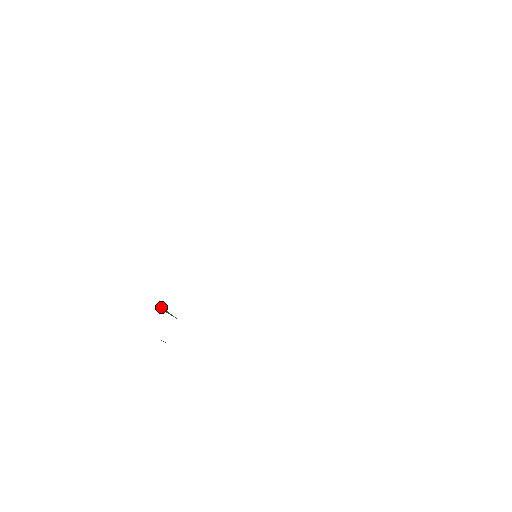
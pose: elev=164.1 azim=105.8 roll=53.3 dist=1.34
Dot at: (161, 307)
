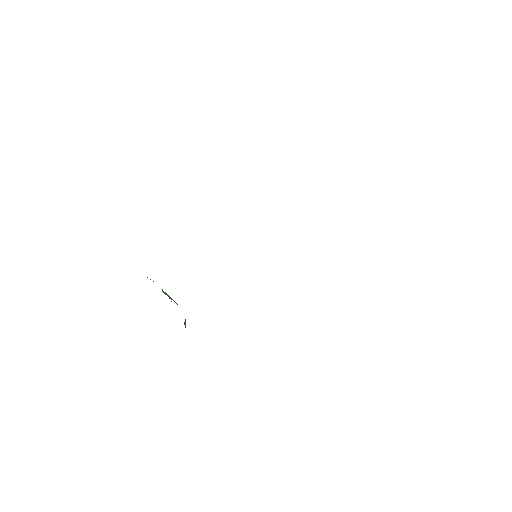
Dot at: (164, 292)
